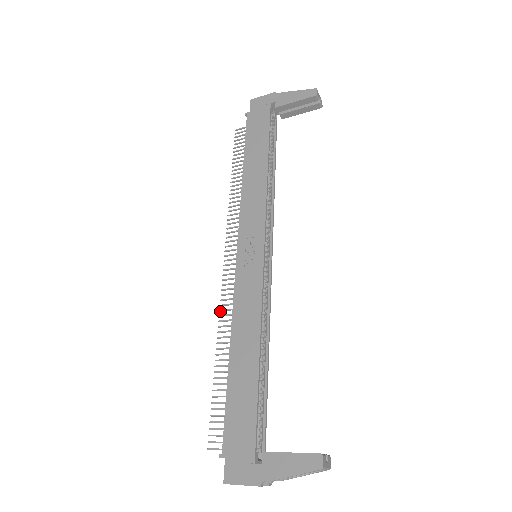
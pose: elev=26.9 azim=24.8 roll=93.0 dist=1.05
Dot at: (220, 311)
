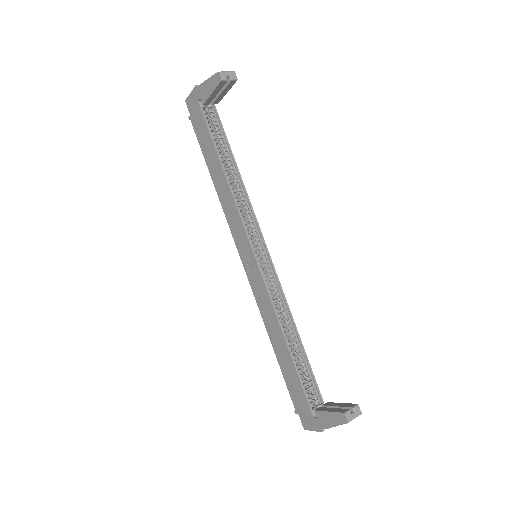
Dot at: occluded
